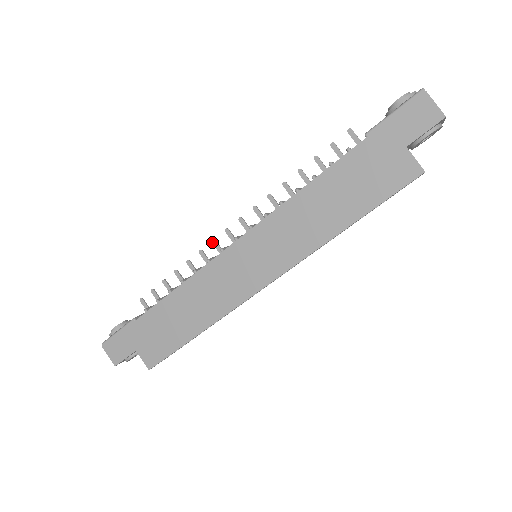
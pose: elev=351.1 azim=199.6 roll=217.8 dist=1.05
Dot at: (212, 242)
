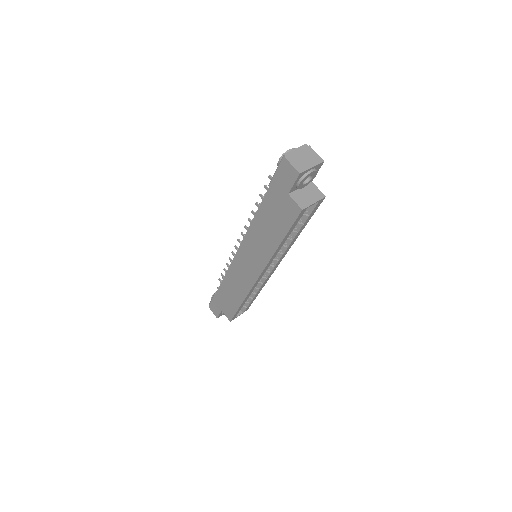
Dot at: (235, 247)
